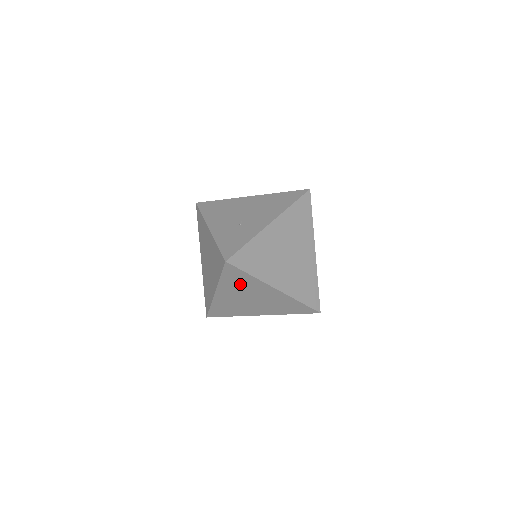
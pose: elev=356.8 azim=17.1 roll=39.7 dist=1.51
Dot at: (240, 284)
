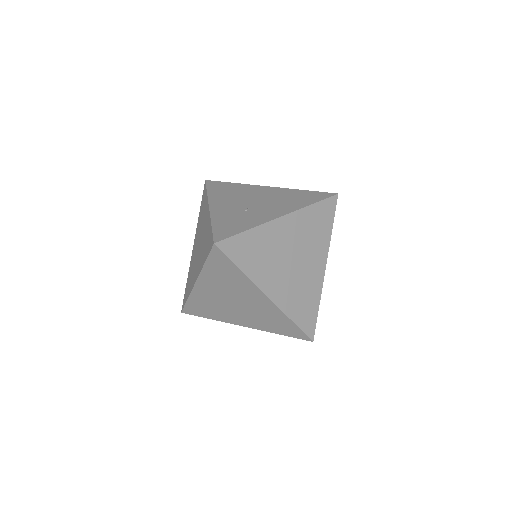
Dot at: (226, 279)
